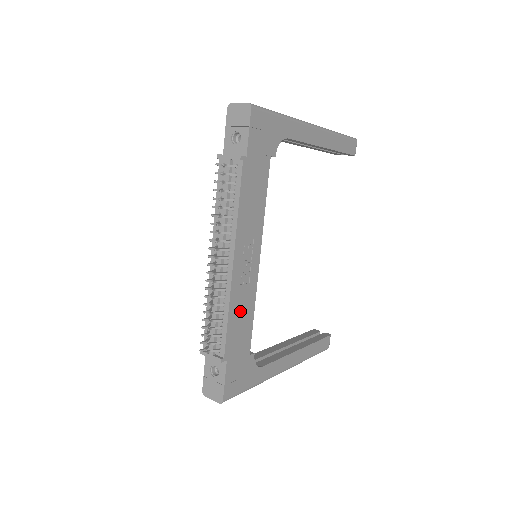
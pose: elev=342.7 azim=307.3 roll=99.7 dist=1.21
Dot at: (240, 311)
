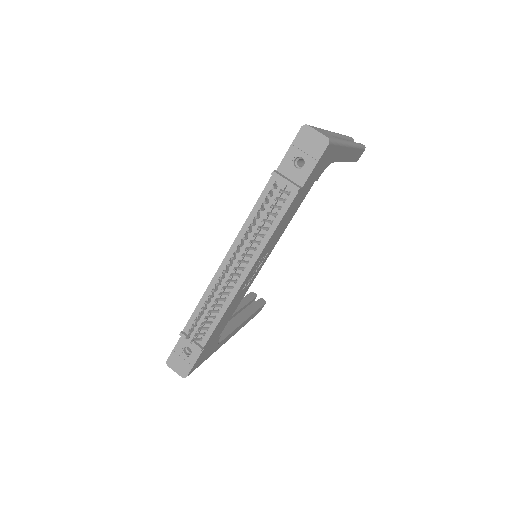
Dot at: (231, 309)
